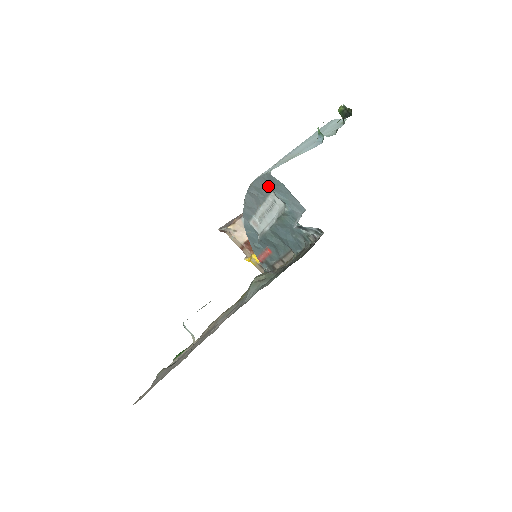
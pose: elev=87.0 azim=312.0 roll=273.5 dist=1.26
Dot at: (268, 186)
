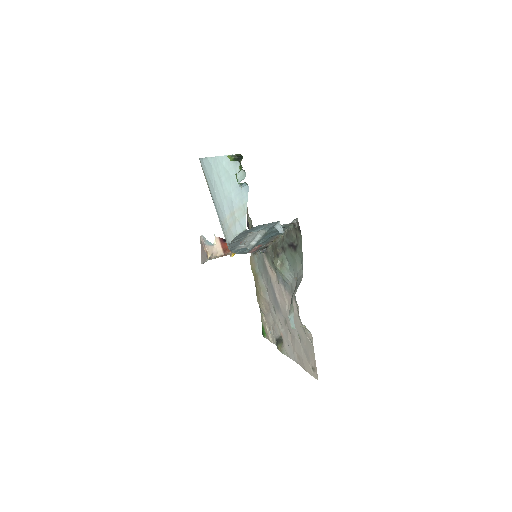
Dot at: (246, 233)
